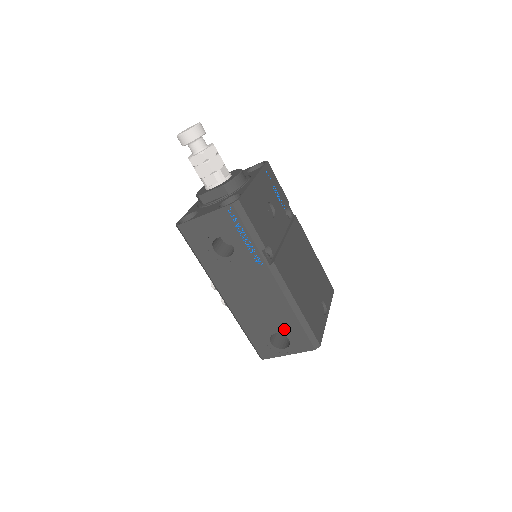
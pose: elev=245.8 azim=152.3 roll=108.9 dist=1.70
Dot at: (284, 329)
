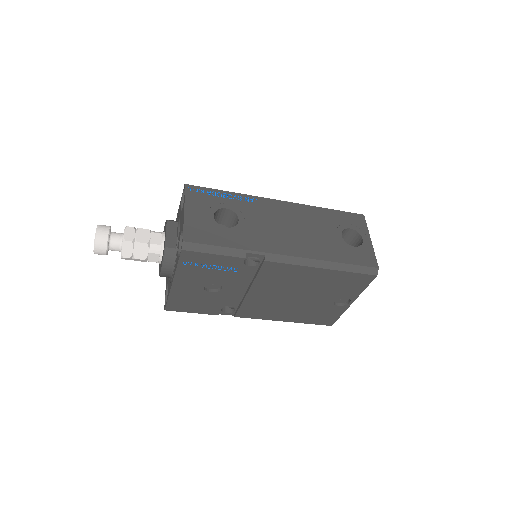
Dot at: occluded
